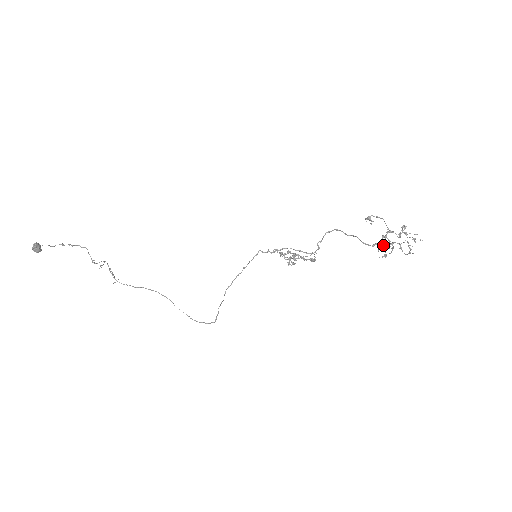
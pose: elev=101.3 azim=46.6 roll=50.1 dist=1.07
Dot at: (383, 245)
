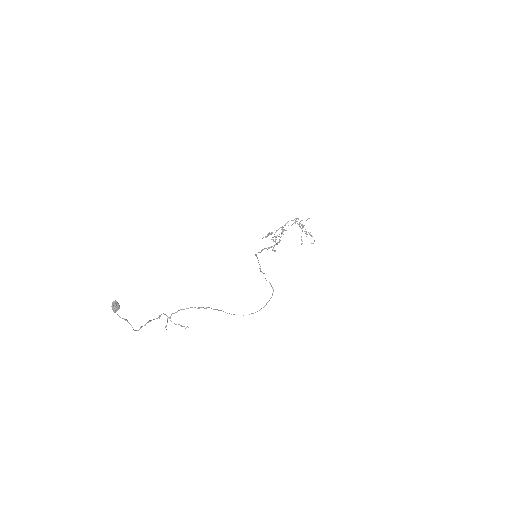
Dot at: (301, 240)
